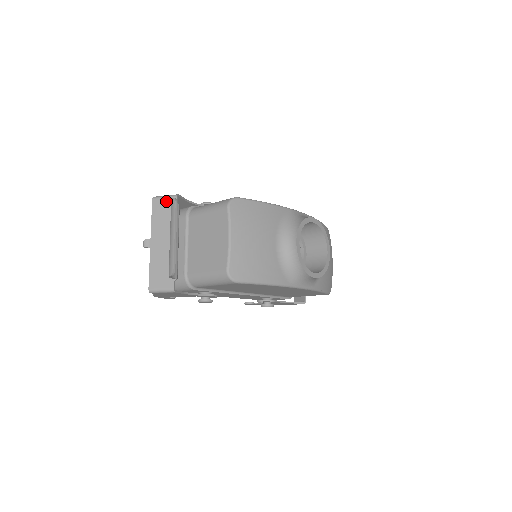
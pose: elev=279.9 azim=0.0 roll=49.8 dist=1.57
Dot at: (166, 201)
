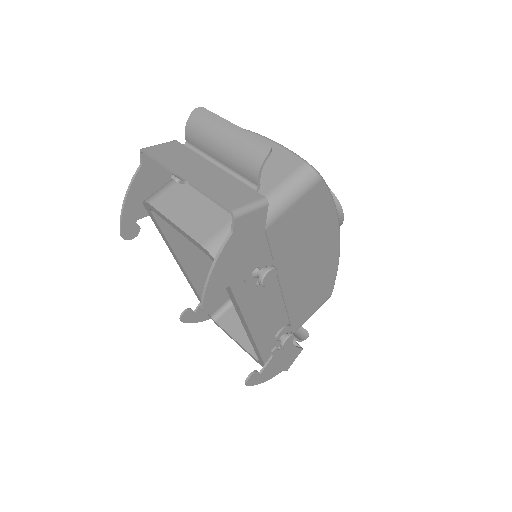
Dot at: (165, 145)
